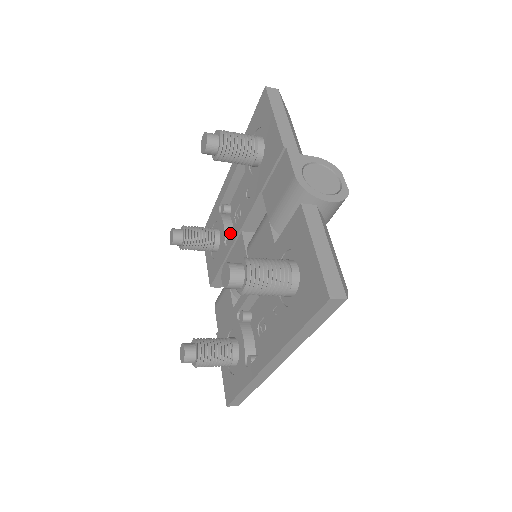
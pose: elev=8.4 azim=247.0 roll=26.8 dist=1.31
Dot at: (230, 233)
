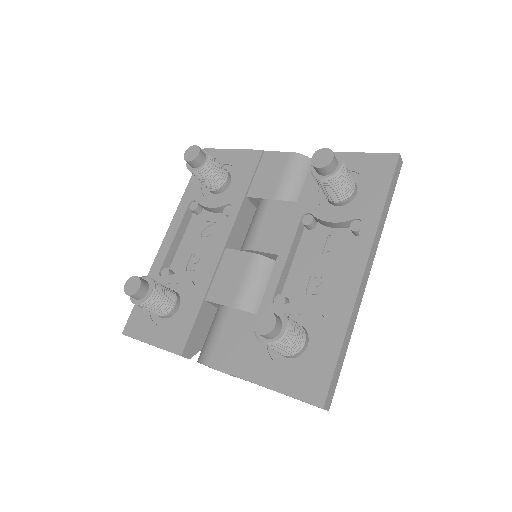
Dot at: (192, 281)
